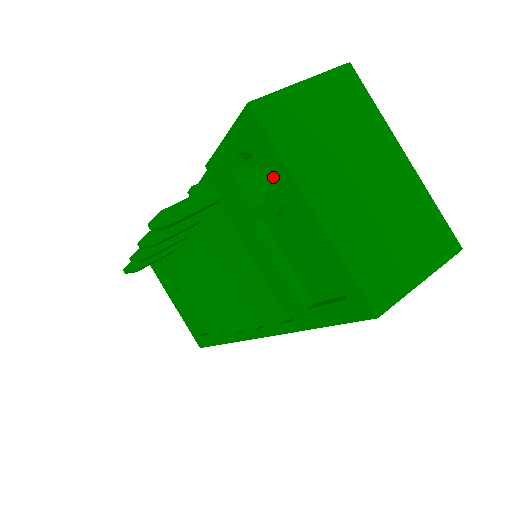
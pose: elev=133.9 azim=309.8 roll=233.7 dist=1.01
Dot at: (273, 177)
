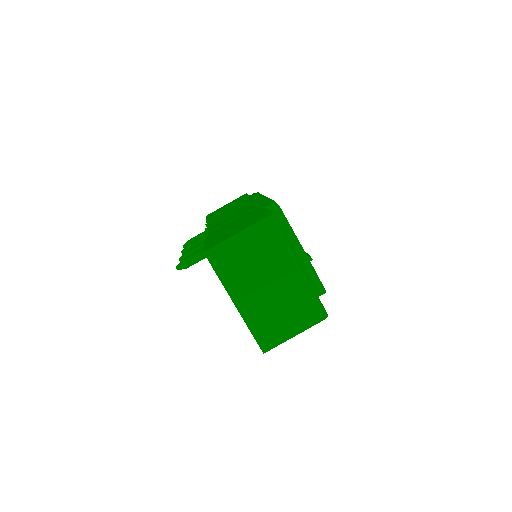
Dot at: occluded
